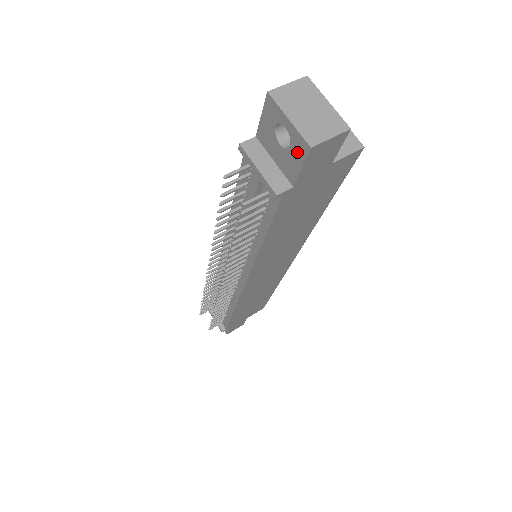
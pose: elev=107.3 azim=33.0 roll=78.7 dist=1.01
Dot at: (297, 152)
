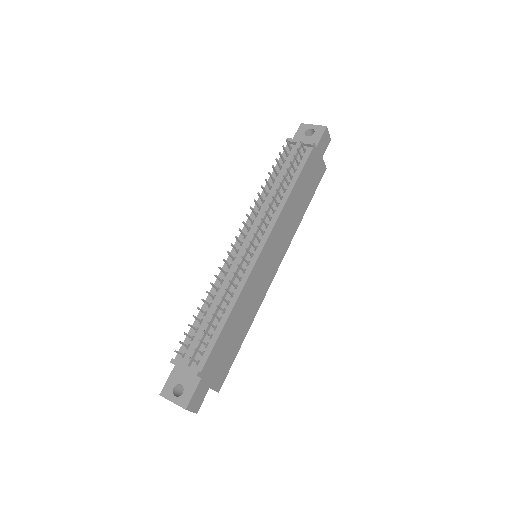
Dot at: (319, 132)
